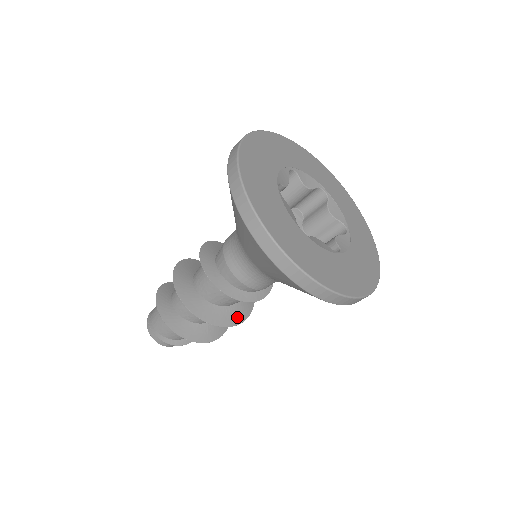
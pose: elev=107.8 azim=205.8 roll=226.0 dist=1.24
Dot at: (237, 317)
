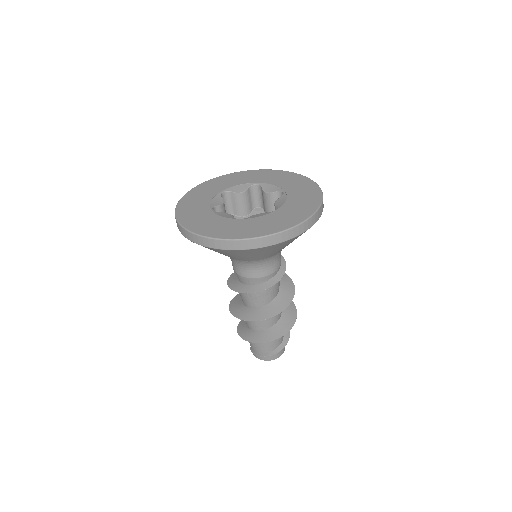
Dot at: (285, 302)
